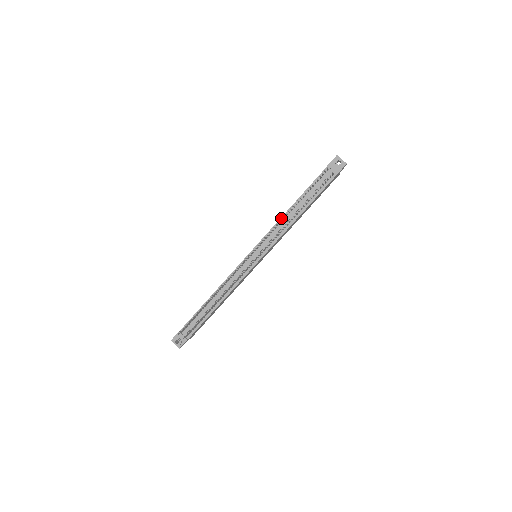
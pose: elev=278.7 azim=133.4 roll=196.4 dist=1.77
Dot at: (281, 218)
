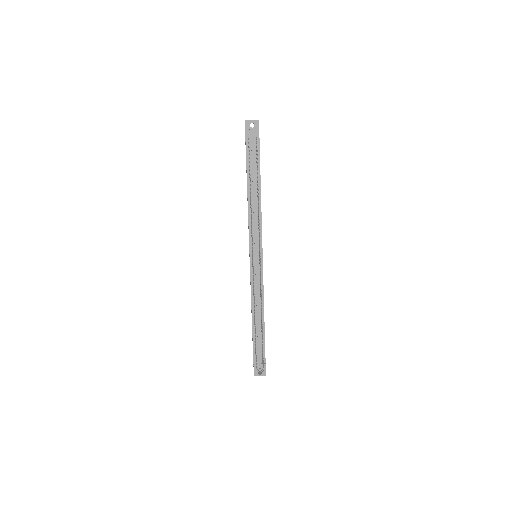
Dot at: (248, 210)
